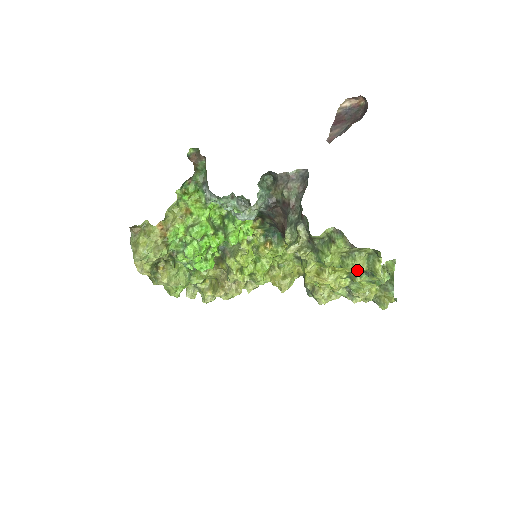
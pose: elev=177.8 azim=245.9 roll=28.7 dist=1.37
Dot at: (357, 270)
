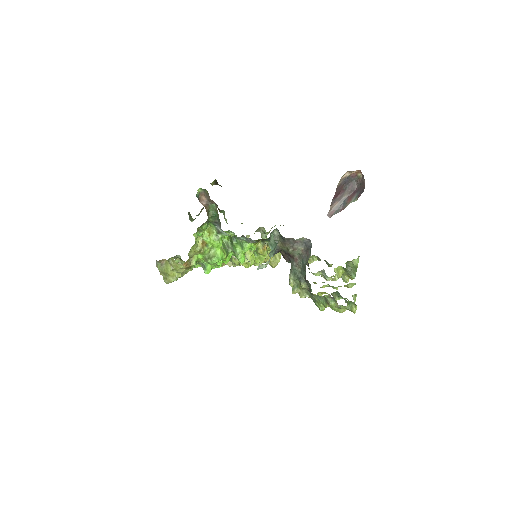
Dot at: occluded
